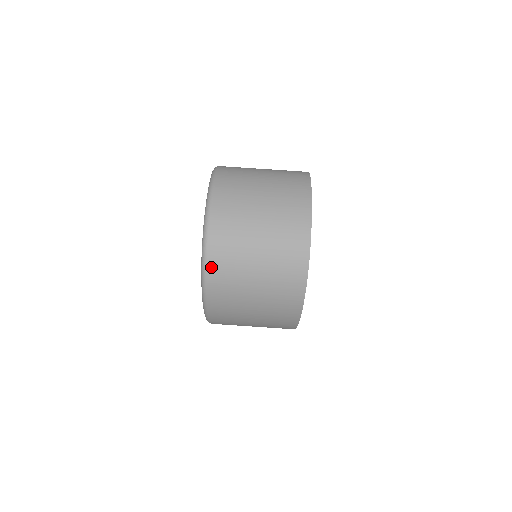
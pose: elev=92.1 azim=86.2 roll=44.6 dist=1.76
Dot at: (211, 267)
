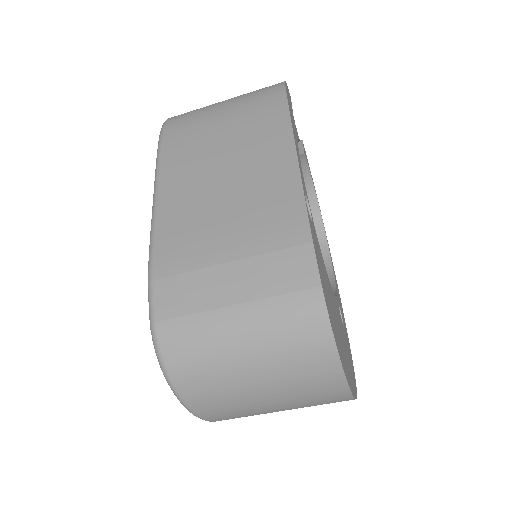
Dot at: occluded
